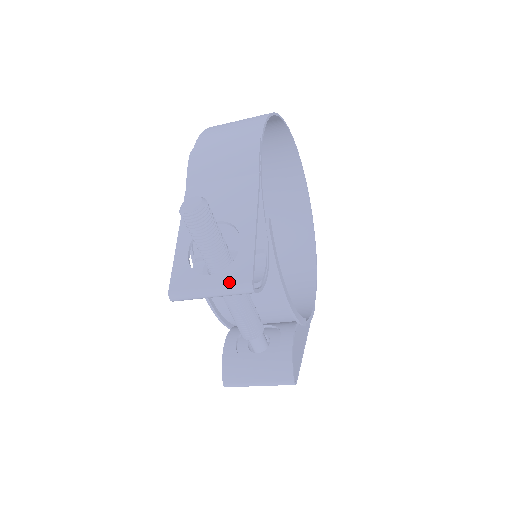
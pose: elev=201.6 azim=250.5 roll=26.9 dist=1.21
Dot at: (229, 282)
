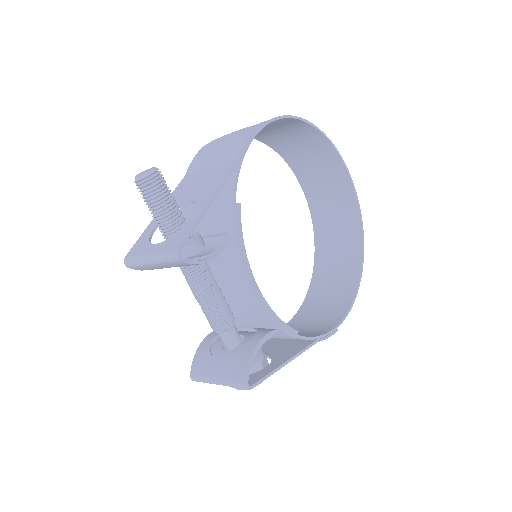
Dot at: (164, 249)
